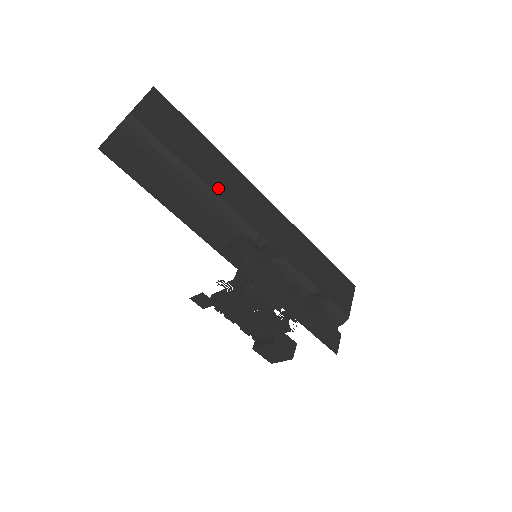
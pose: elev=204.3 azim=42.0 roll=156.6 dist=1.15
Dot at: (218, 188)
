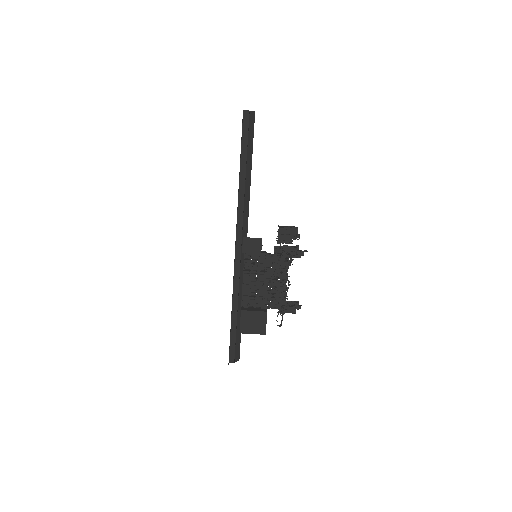
Dot at: occluded
